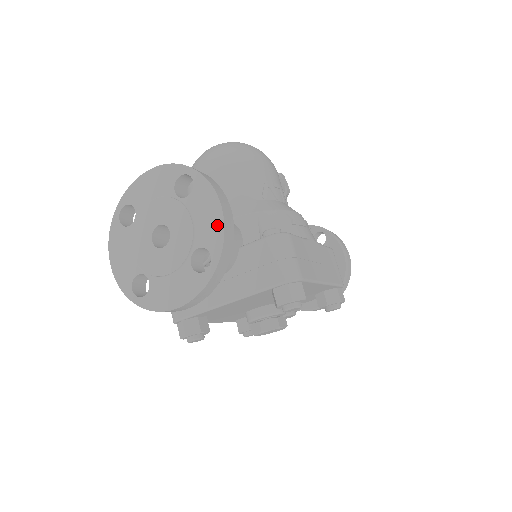
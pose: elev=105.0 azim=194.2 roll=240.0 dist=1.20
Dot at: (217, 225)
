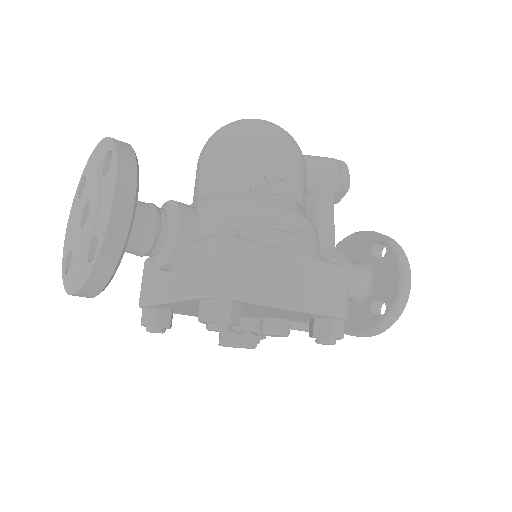
Dot at: (107, 213)
